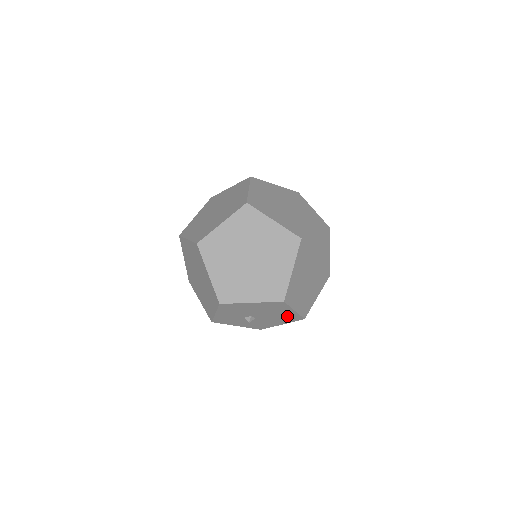
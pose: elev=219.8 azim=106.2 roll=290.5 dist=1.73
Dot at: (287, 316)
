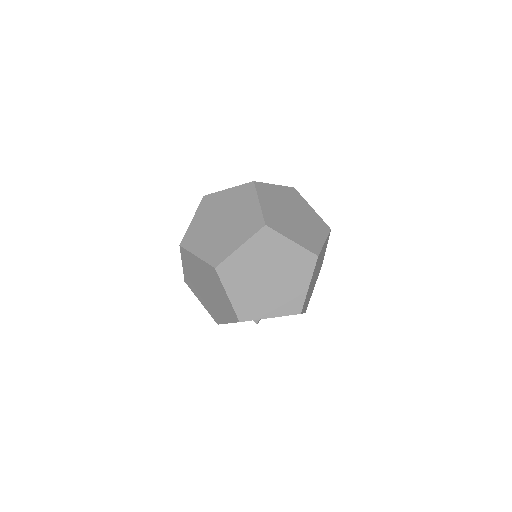
Dot at: occluded
